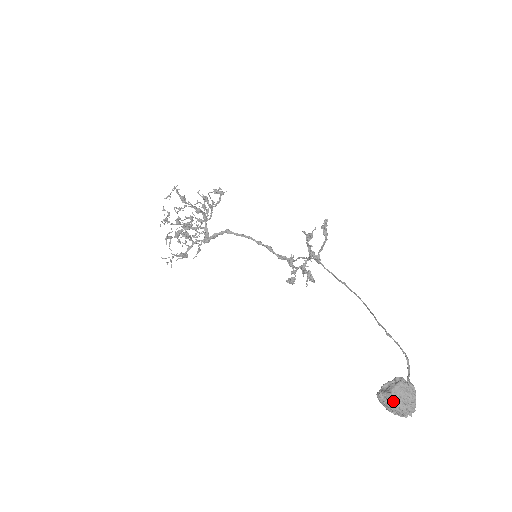
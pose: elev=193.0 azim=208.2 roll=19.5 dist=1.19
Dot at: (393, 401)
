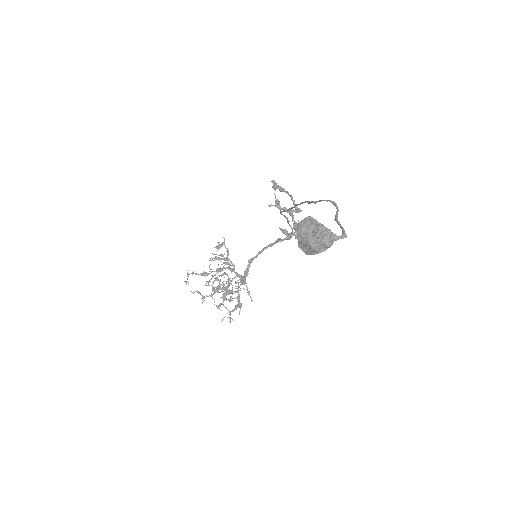
Dot at: (306, 244)
